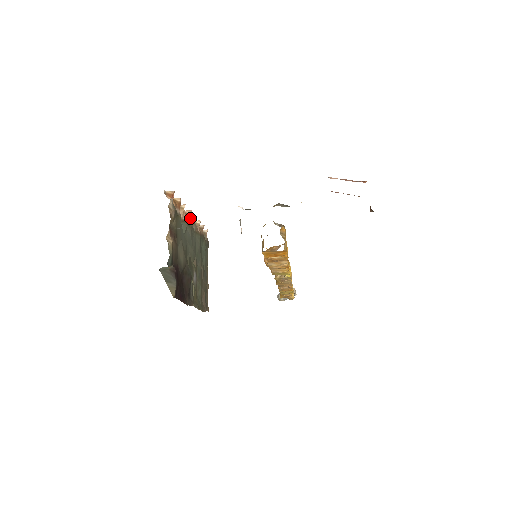
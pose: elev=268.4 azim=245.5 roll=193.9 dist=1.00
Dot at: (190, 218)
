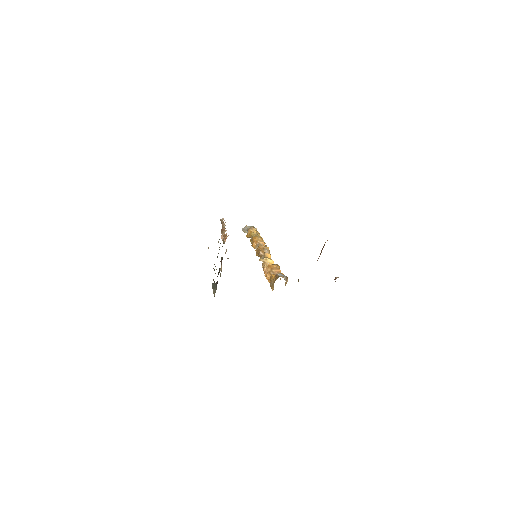
Dot at: occluded
